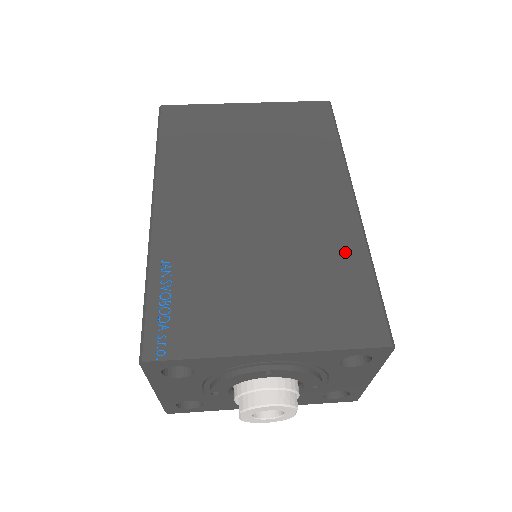
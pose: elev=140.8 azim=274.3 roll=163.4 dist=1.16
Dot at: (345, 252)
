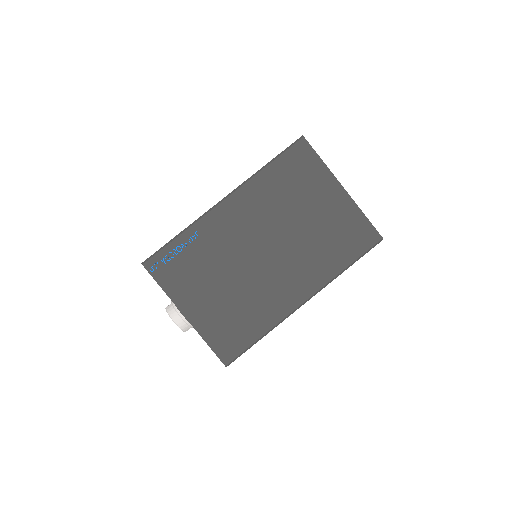
Dot at: (264, 317)
